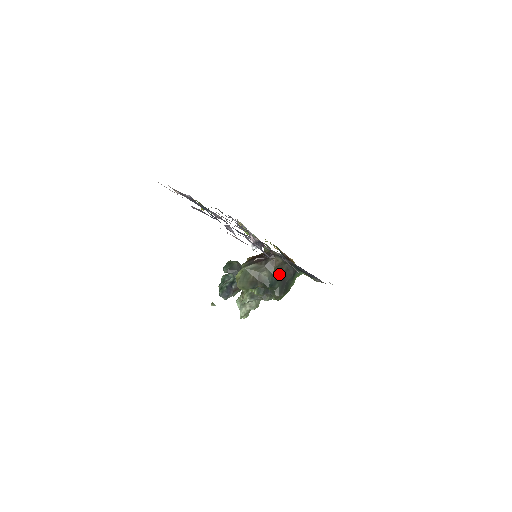
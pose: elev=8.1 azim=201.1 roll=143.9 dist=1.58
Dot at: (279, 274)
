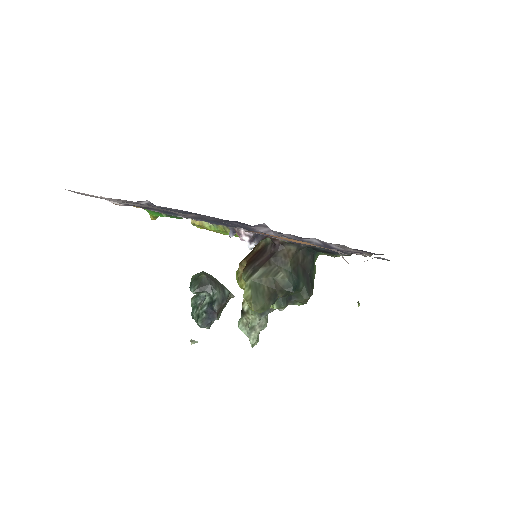
Dot at: (297, 268)
